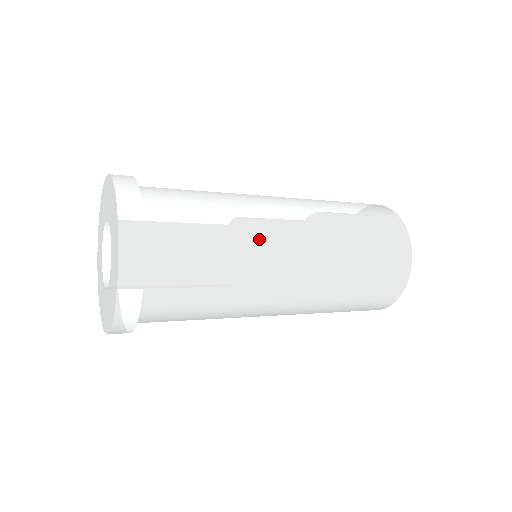
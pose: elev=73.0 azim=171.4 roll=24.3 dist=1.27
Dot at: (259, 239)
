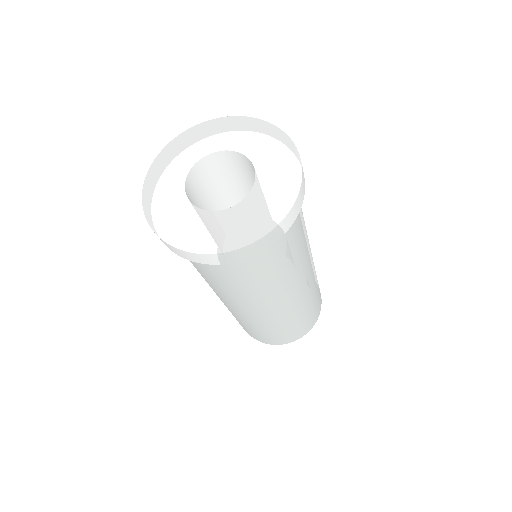
Dot at: occluded
